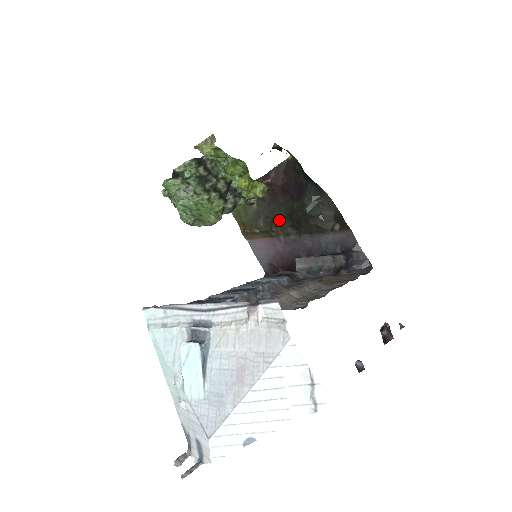
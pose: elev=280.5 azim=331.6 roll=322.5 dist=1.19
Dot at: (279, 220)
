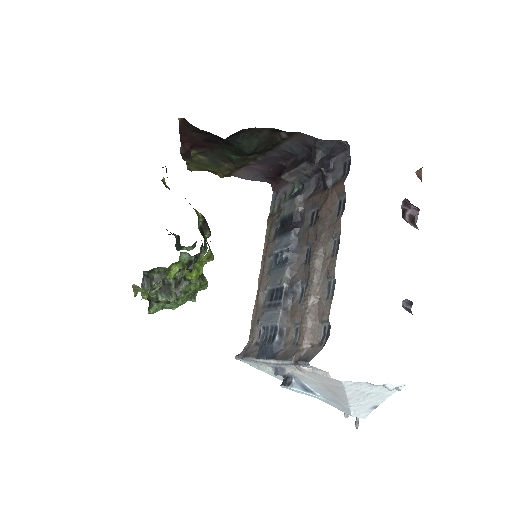
Dot at: (234, 159)
